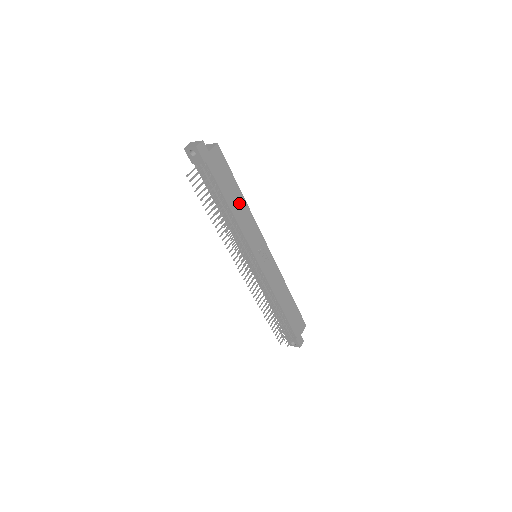
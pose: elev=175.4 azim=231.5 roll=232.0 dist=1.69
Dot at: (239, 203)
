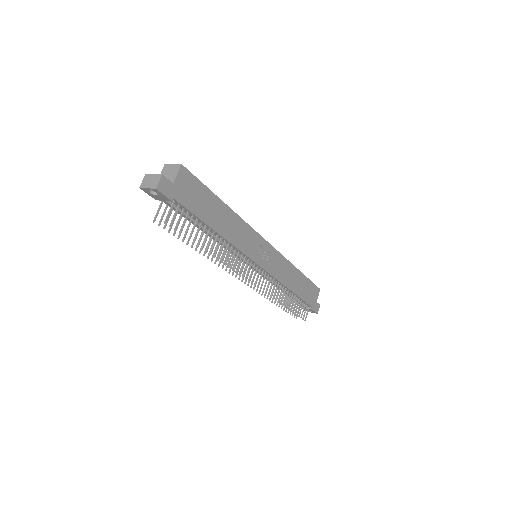
Dot at: (225, 218)
